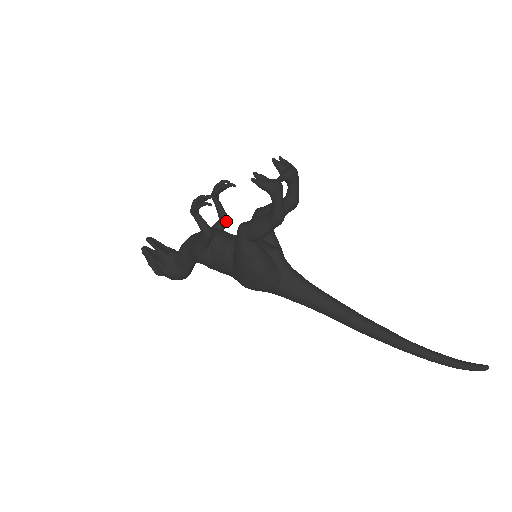
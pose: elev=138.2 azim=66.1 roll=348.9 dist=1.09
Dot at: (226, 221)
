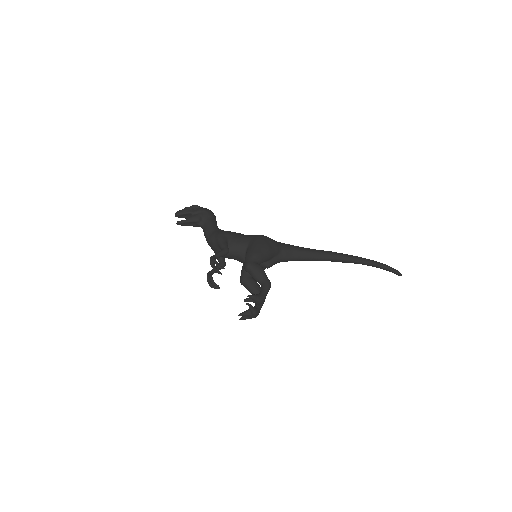
Dot at: (227, 253)
